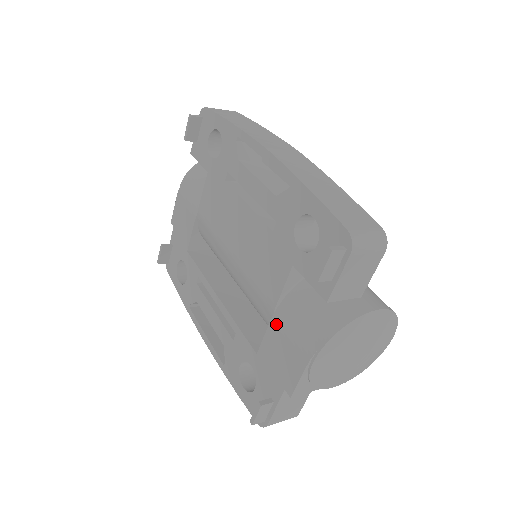
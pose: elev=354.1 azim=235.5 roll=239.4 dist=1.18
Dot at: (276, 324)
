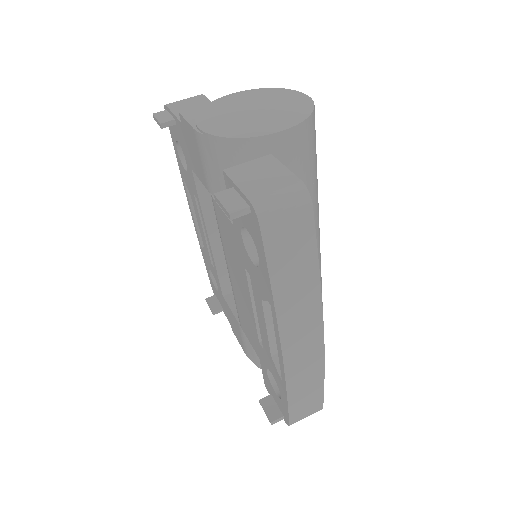
Dot at: (239, 327)
